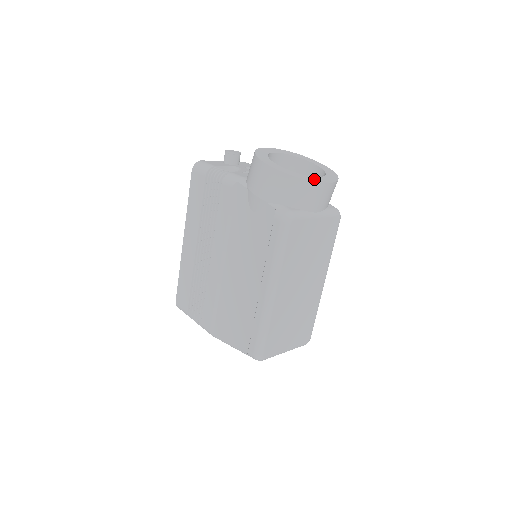
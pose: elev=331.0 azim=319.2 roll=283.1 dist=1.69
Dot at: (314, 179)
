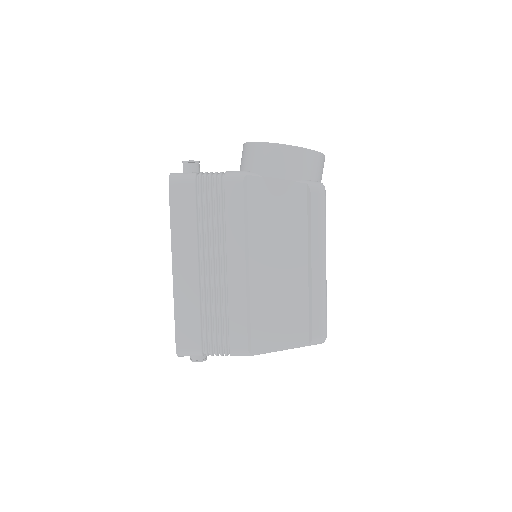
Dot at: occluded
